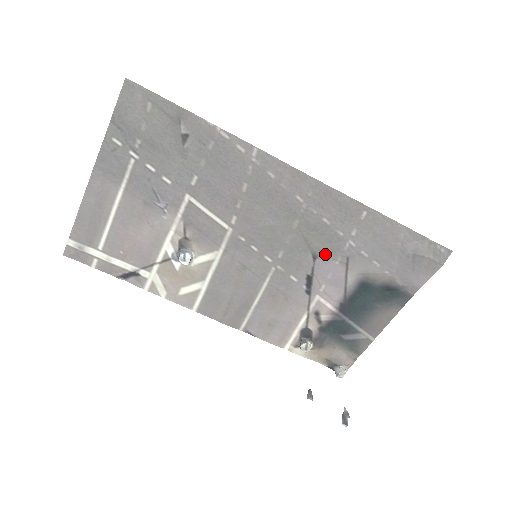
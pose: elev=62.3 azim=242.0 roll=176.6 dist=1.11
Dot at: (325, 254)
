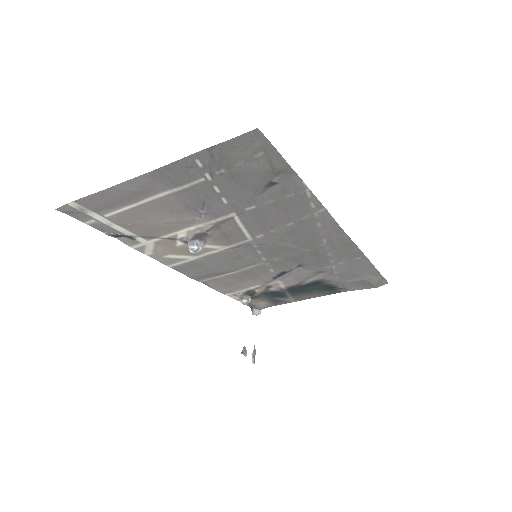
Dot at: (309, 267)
